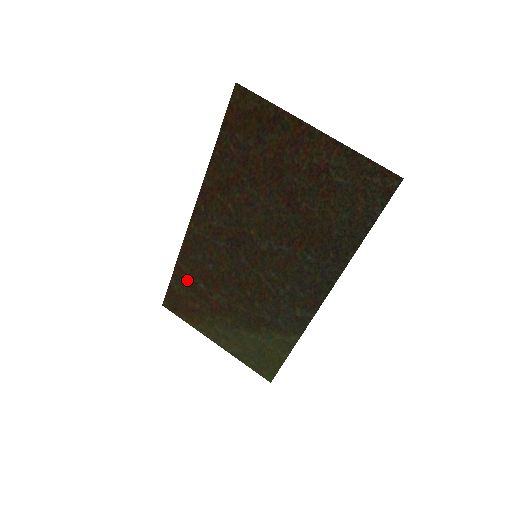
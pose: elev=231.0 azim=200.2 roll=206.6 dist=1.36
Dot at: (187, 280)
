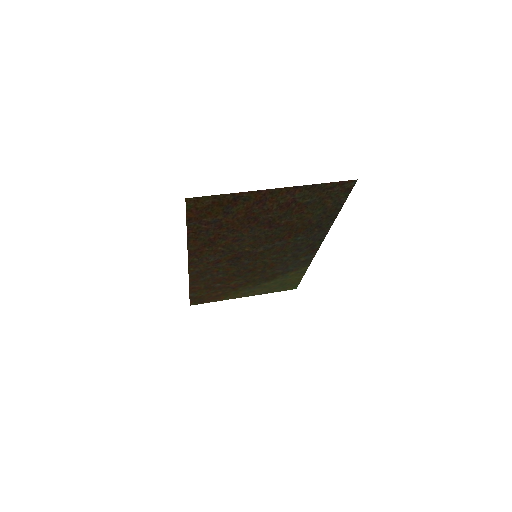
Dot at: (204, 289)
